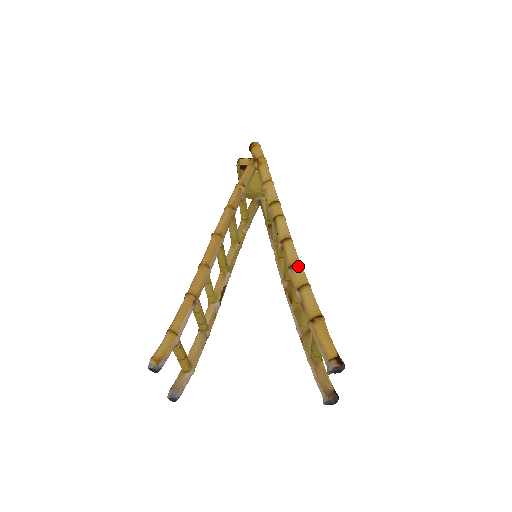
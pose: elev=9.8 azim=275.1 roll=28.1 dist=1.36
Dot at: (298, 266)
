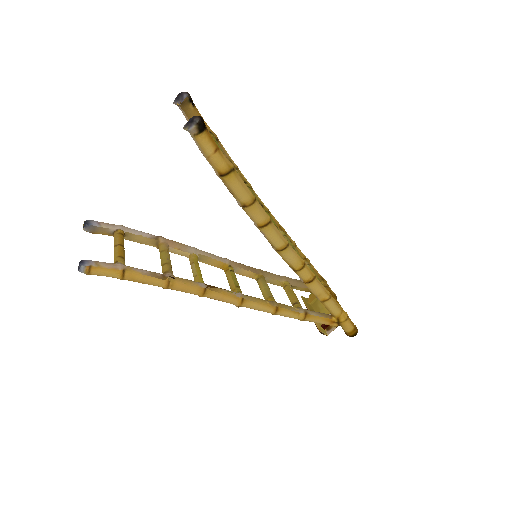
Dot at: occluded
